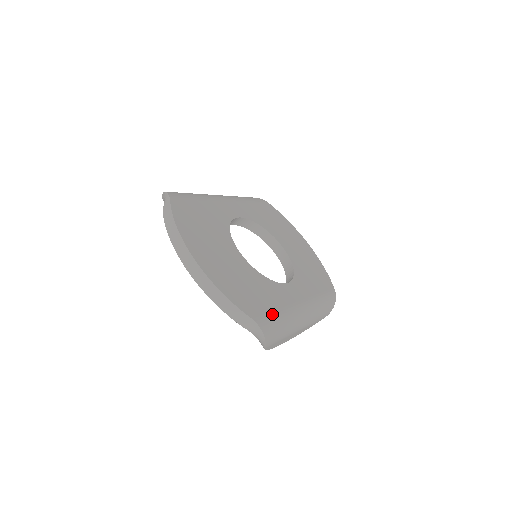
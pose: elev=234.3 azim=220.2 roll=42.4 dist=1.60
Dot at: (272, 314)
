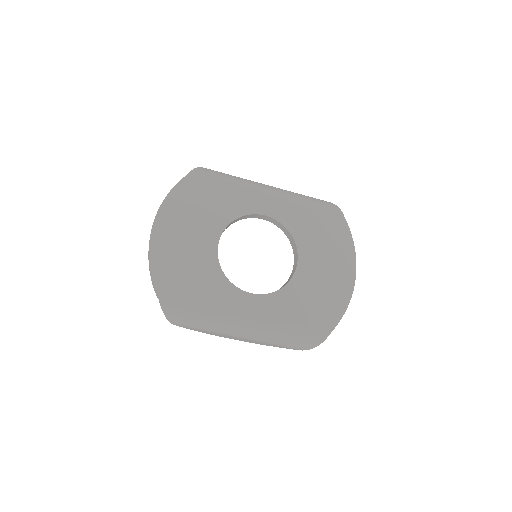
Dot at: (188, 304)
